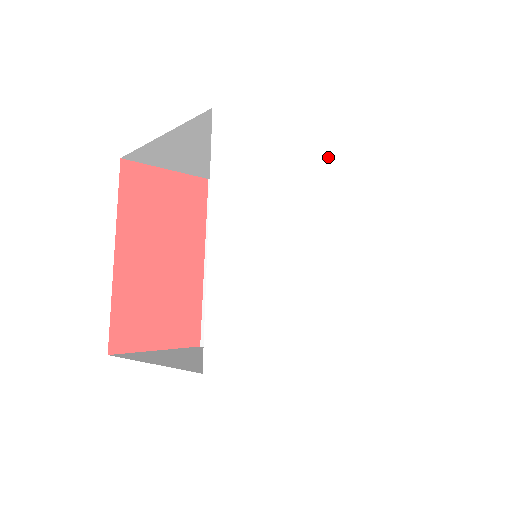
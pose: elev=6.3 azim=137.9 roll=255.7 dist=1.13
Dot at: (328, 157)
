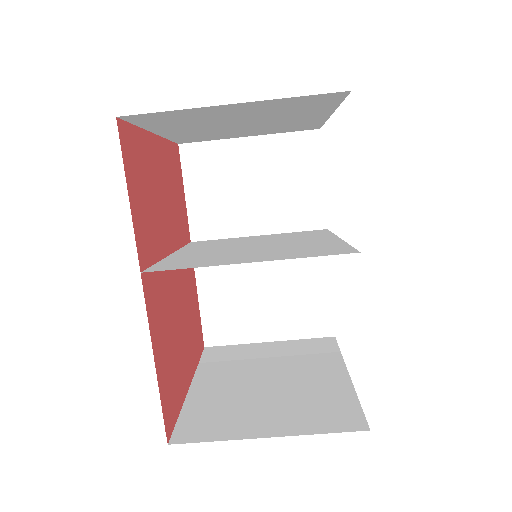
Dot at: occluded
